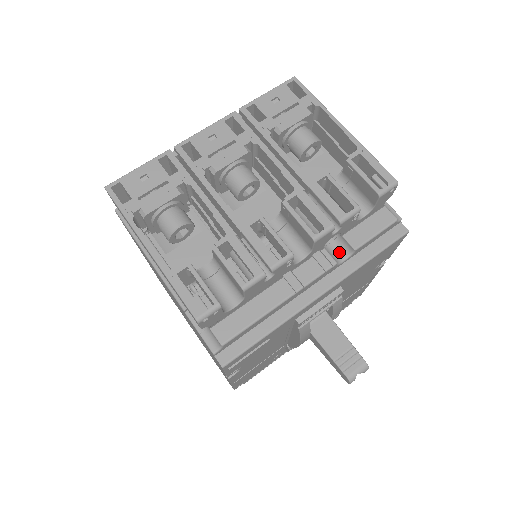
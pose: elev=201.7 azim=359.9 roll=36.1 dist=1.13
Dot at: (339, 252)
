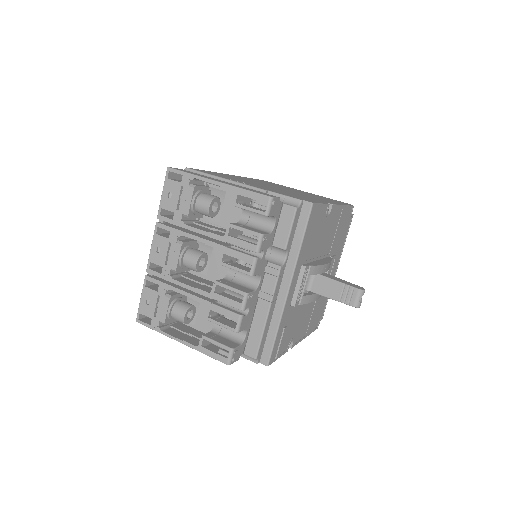
Dot at: (280, 254)
